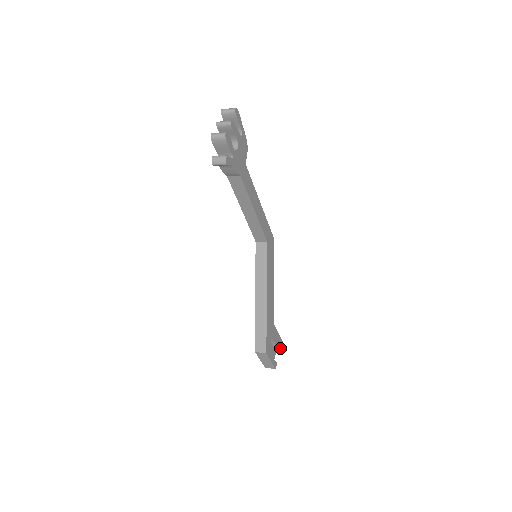
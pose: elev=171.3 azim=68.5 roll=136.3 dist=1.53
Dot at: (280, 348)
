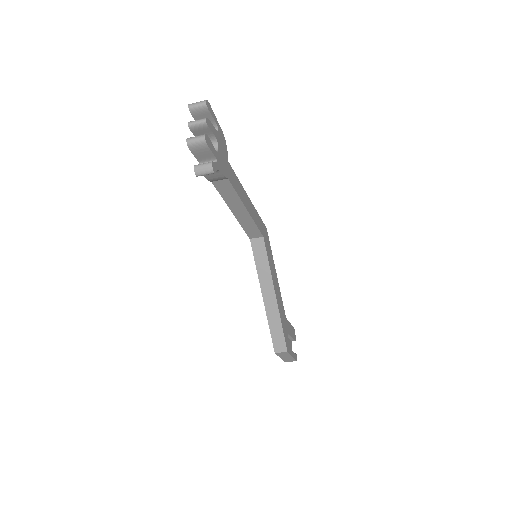
Dot at: (295, 338)
